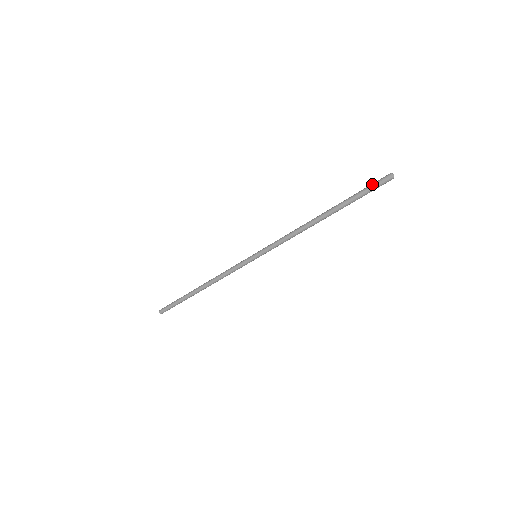
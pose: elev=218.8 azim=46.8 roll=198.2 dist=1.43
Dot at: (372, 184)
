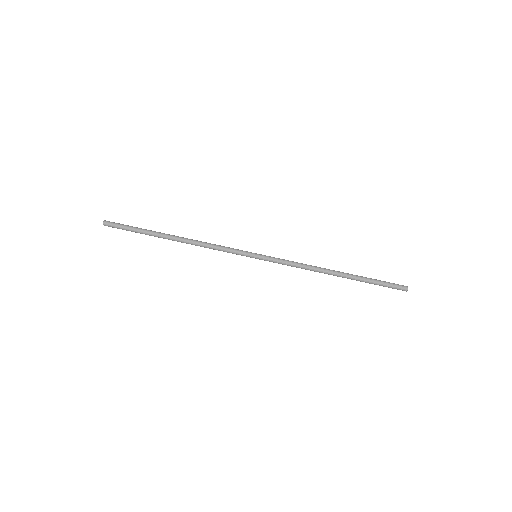
Dot at: occluded
